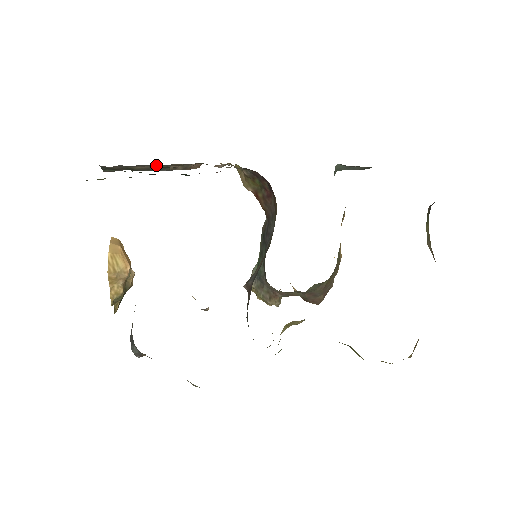
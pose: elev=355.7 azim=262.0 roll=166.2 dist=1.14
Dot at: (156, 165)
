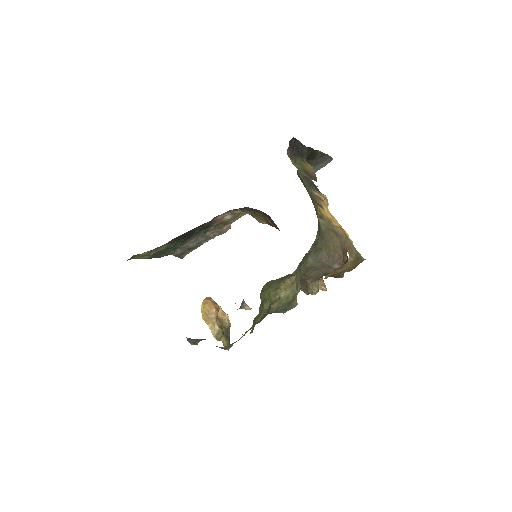
Dot at: (200, 239)
